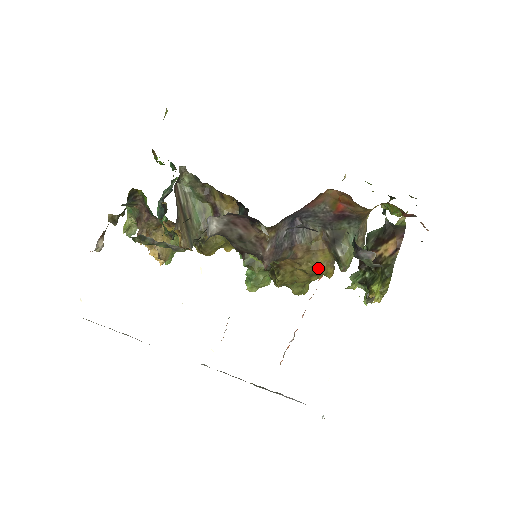
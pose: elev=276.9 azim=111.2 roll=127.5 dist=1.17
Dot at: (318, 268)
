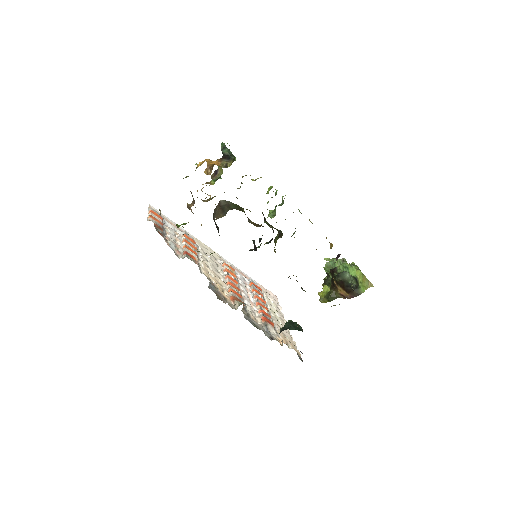
Dot at: occluded
